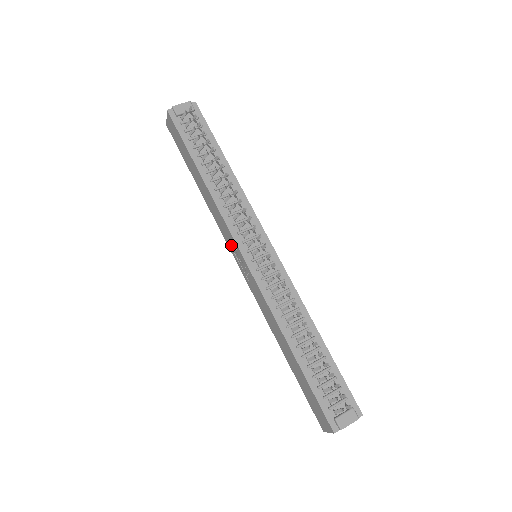
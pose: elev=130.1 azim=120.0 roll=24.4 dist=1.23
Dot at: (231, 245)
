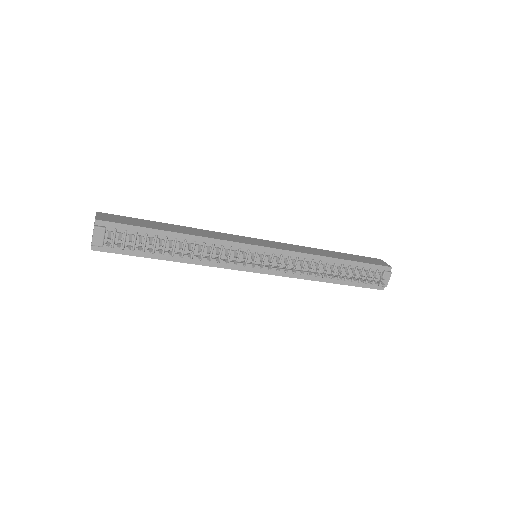
Dot at: occluded
